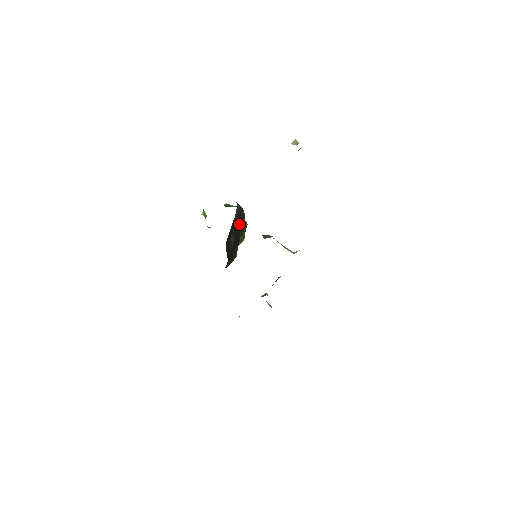
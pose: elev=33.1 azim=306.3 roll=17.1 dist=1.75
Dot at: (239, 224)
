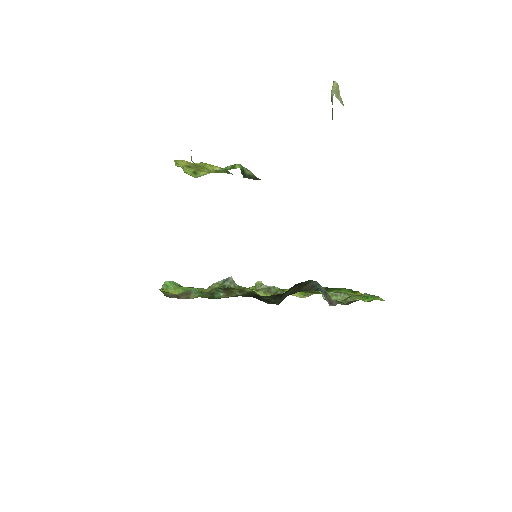
Dot at: occluded
